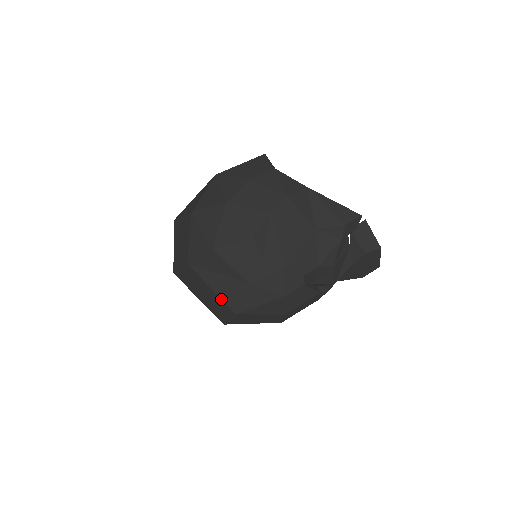
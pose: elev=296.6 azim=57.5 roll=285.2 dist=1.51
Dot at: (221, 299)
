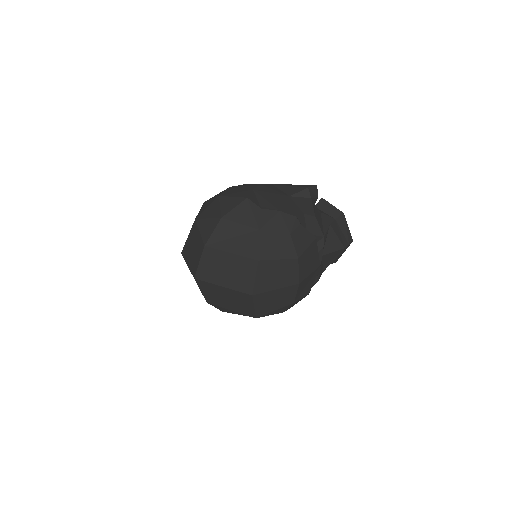
Dot at: (242, 256)
